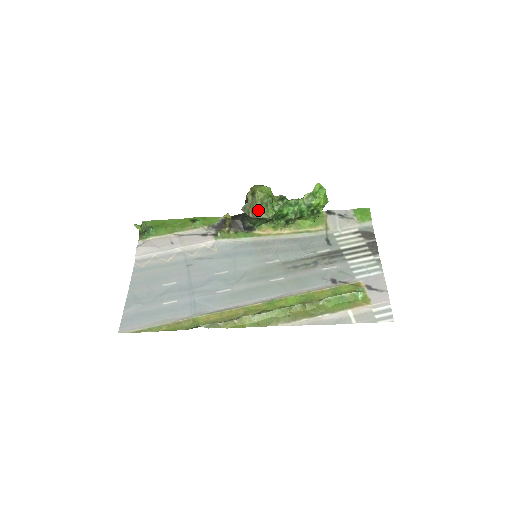
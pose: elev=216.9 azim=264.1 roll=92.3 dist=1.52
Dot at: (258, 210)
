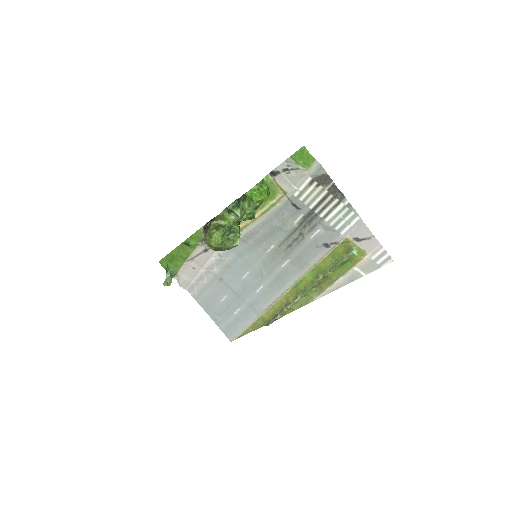
Dot at: (227, 249)
